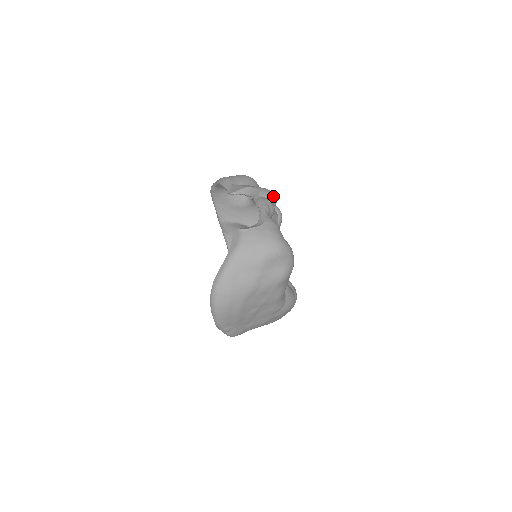
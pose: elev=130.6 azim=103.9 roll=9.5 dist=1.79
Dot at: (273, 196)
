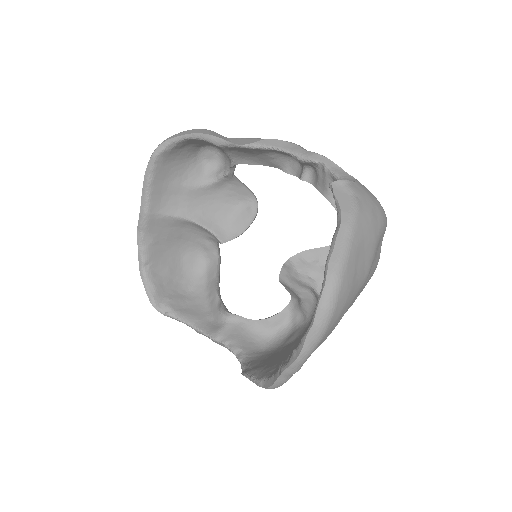
Dot at: occluded
